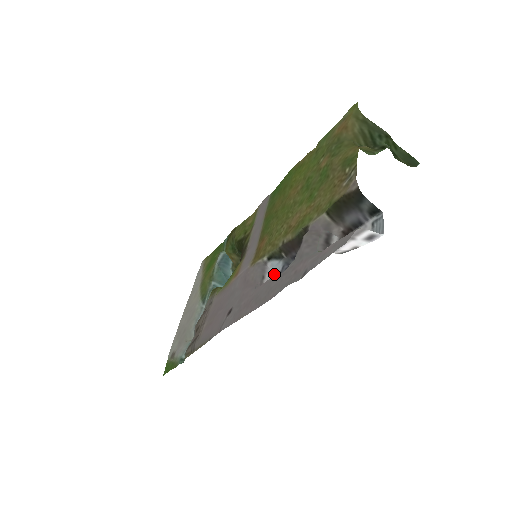
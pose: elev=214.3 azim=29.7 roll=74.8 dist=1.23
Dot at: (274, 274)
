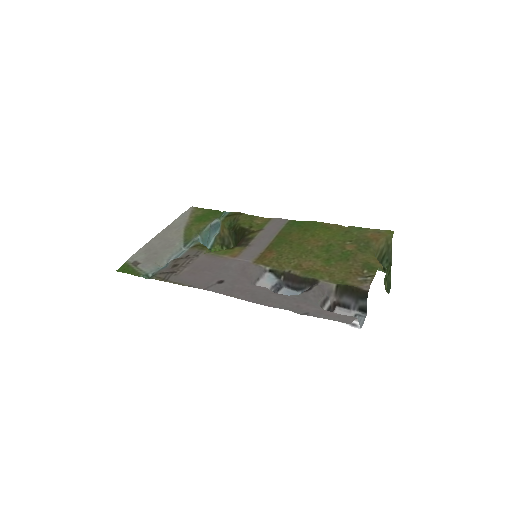
Dot at: (267, 284)
